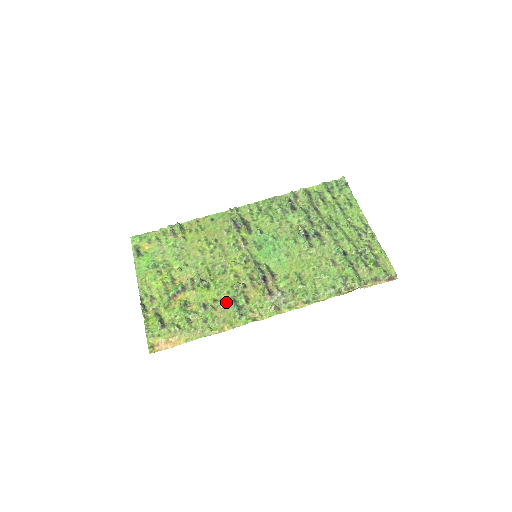
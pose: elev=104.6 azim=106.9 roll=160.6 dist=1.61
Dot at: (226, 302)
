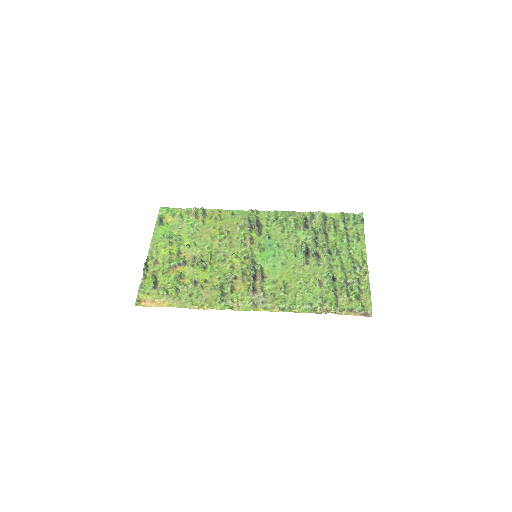
Dot at: (214, 286)
